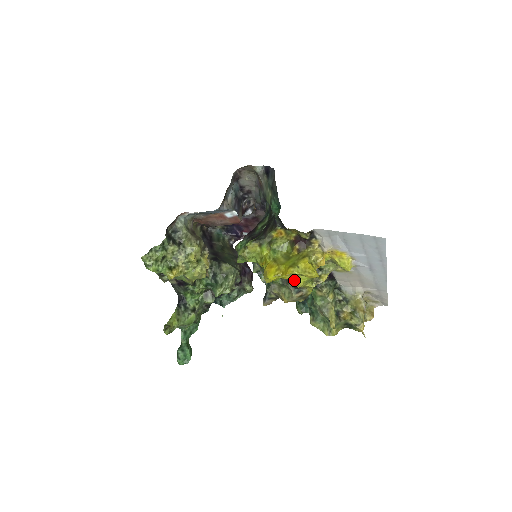
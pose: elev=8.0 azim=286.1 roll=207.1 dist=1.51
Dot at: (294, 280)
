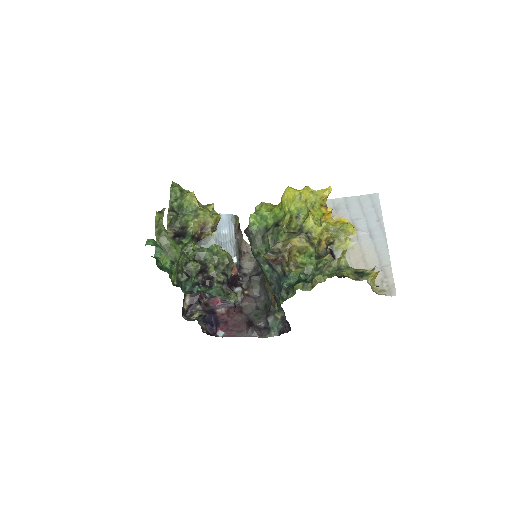
Dot at: (304, 221)
